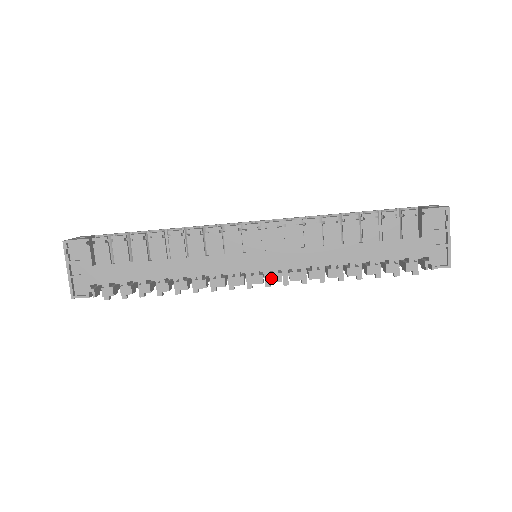
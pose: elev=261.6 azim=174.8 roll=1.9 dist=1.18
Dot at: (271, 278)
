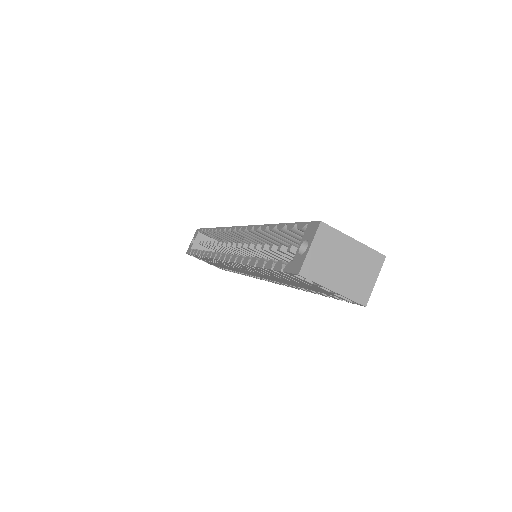
Dot at: occluded
